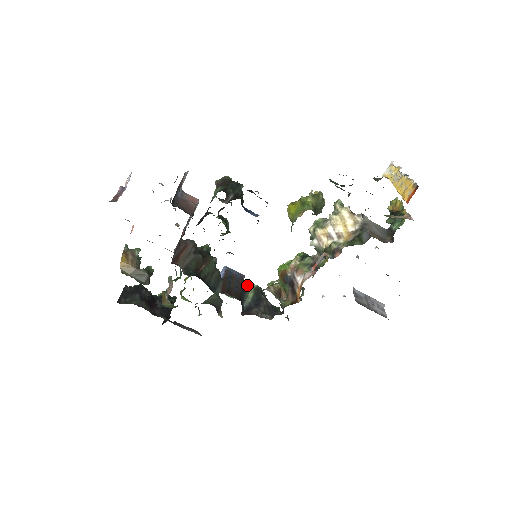
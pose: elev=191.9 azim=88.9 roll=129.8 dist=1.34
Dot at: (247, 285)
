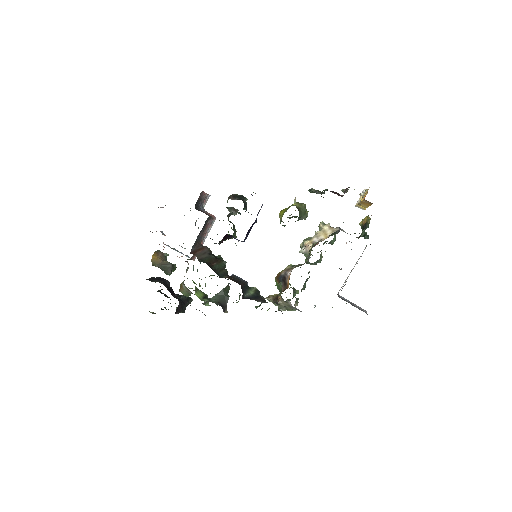
Dot at: occluded
